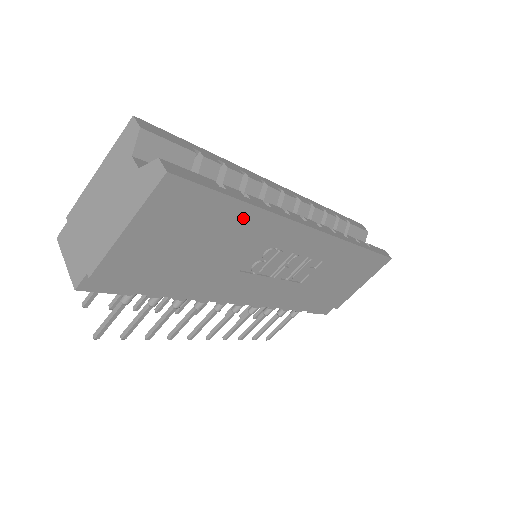
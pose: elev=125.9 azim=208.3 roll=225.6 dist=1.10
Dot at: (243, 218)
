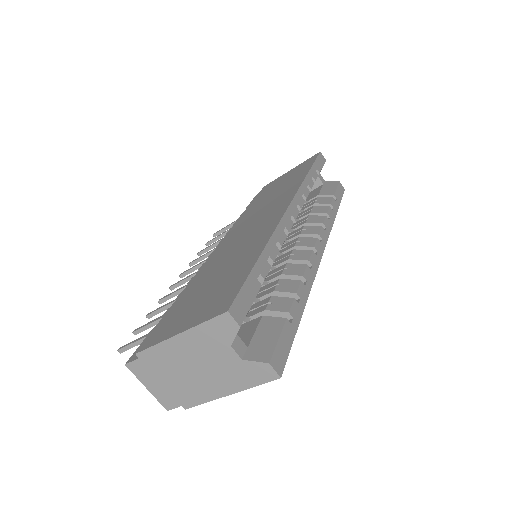
Dot at: occluded
